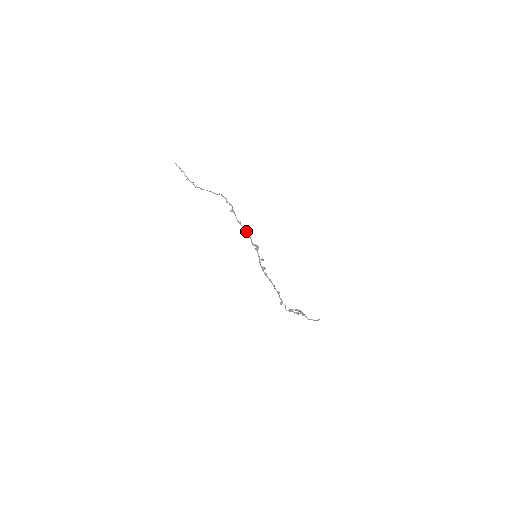
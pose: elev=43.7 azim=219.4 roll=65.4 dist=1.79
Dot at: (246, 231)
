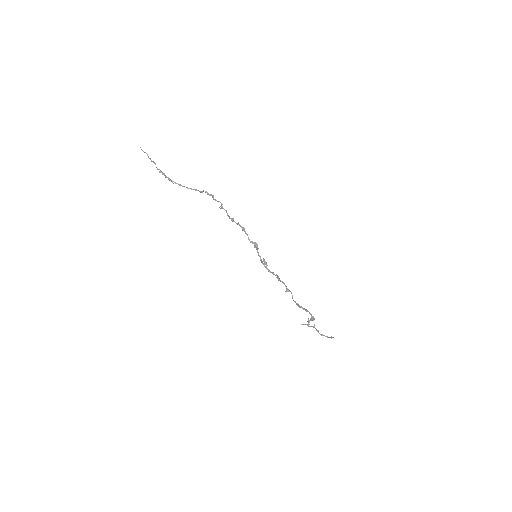
Dot at: (240, 226)
